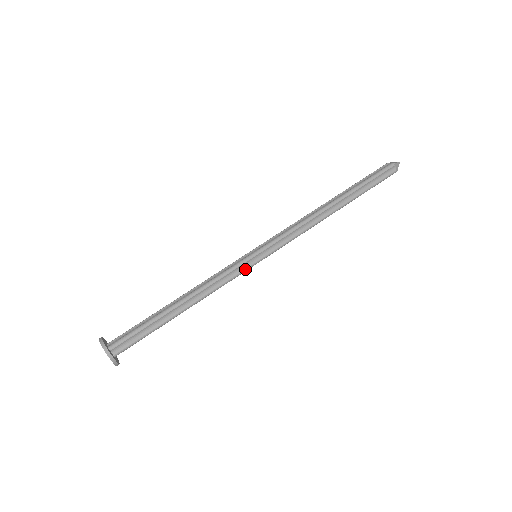
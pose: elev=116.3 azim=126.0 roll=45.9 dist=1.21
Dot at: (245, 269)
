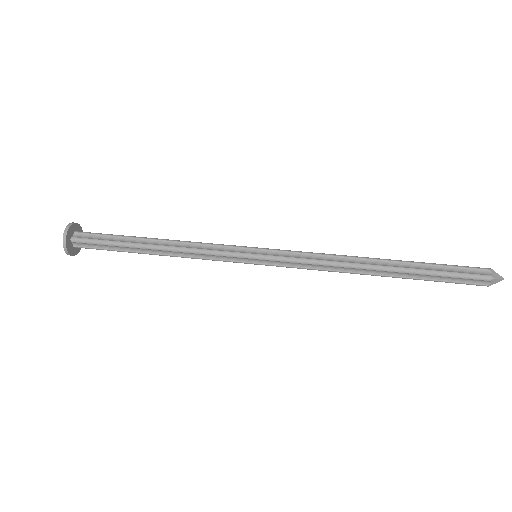
Dot at: (234, 261)
